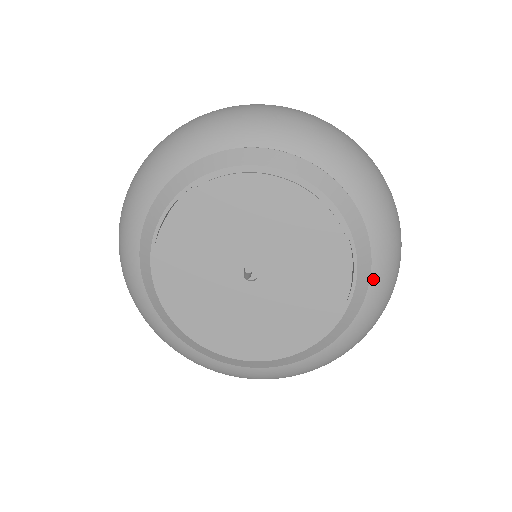
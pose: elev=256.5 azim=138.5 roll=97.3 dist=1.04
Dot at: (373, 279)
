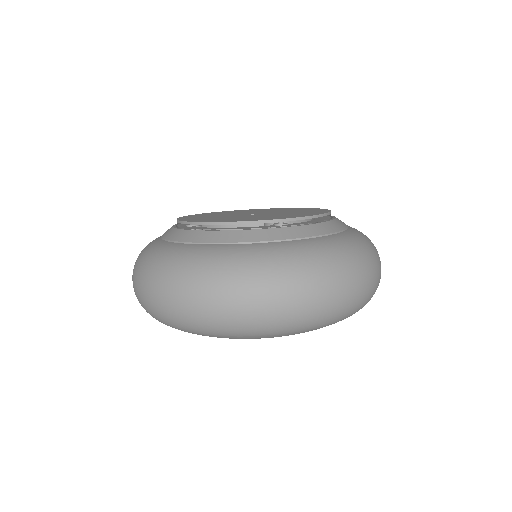
Dot at: occluded
